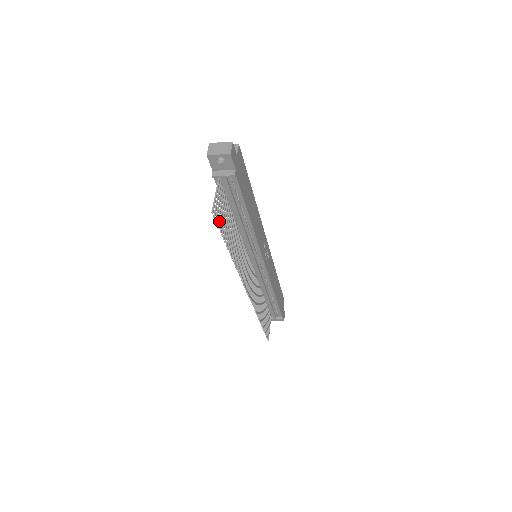
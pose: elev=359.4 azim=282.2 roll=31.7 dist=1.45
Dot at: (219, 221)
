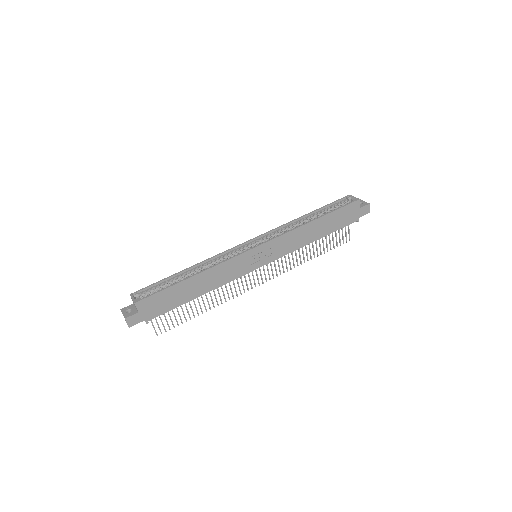
Dot at: occluded
